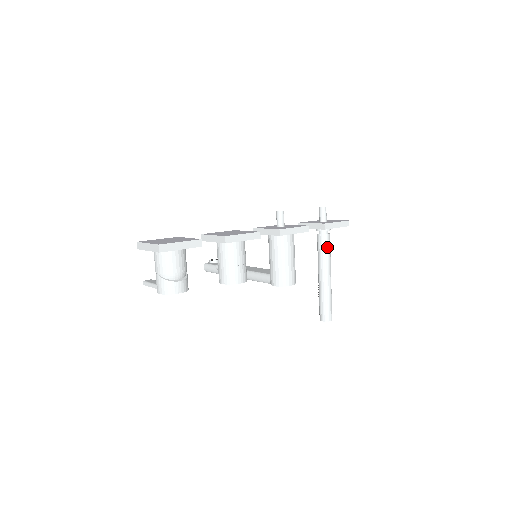
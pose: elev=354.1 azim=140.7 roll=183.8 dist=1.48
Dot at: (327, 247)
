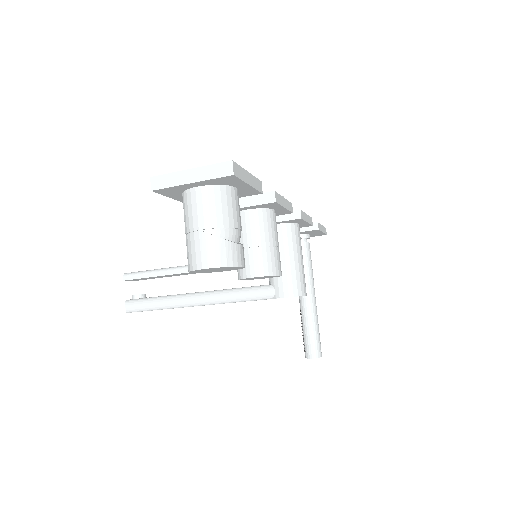
Dot at: (310, 258)
